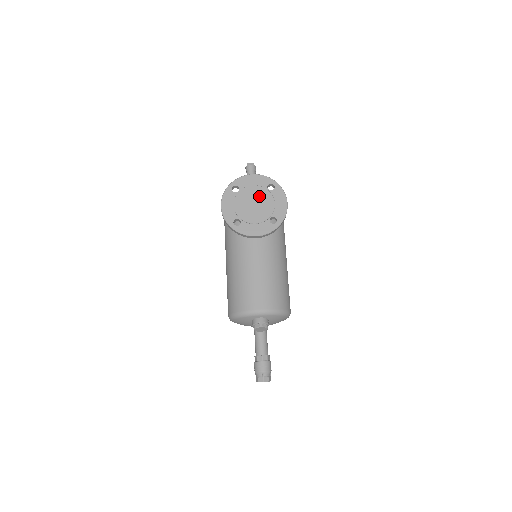
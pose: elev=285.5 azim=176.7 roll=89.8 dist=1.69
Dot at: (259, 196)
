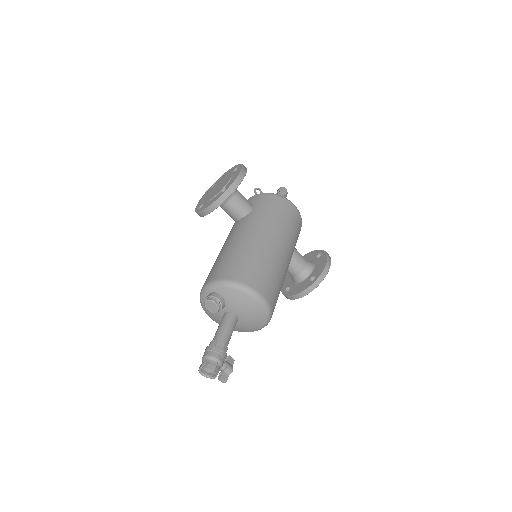
Dot at: (224, 180)
